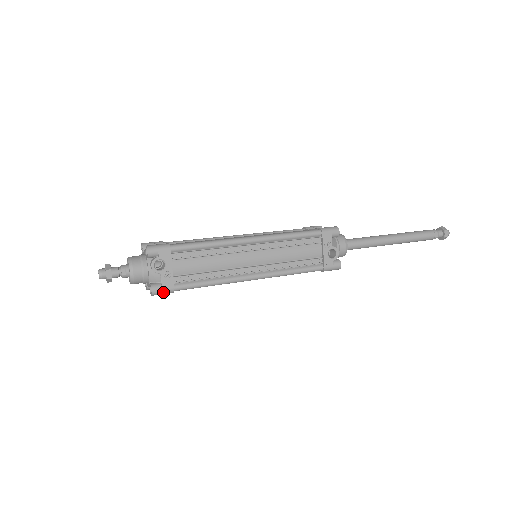
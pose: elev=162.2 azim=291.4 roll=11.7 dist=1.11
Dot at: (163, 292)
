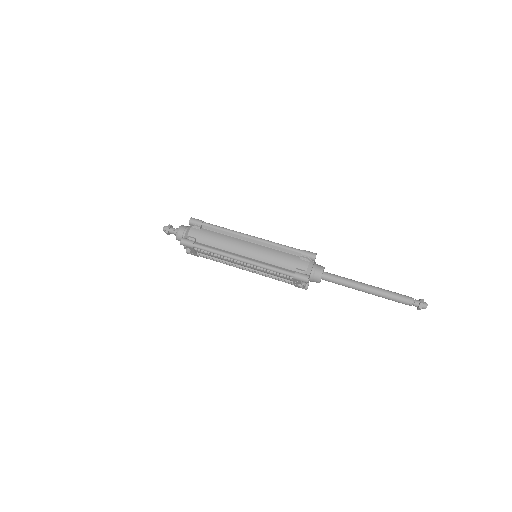
Dot at: occluded
